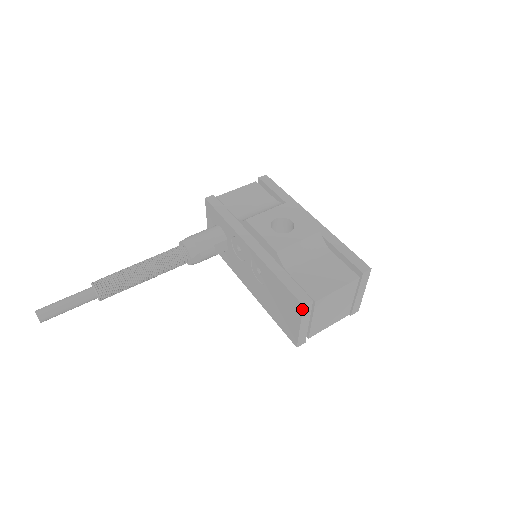
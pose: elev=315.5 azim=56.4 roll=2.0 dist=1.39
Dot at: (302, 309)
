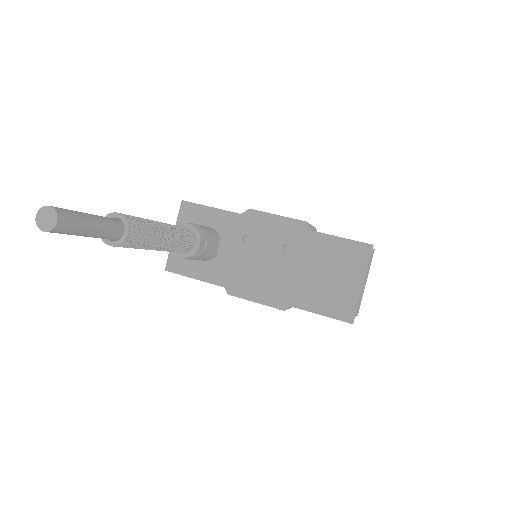
Dot at: (371, 251)
